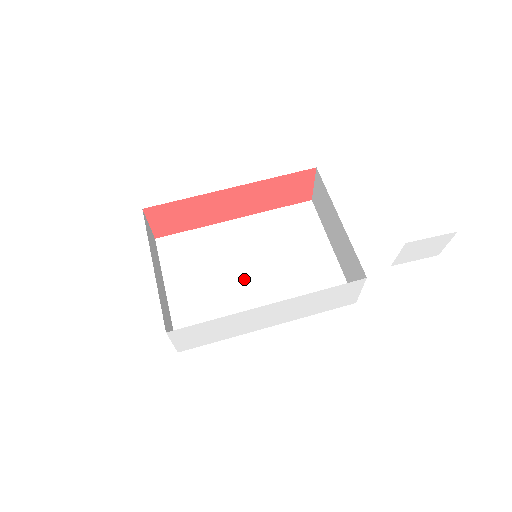
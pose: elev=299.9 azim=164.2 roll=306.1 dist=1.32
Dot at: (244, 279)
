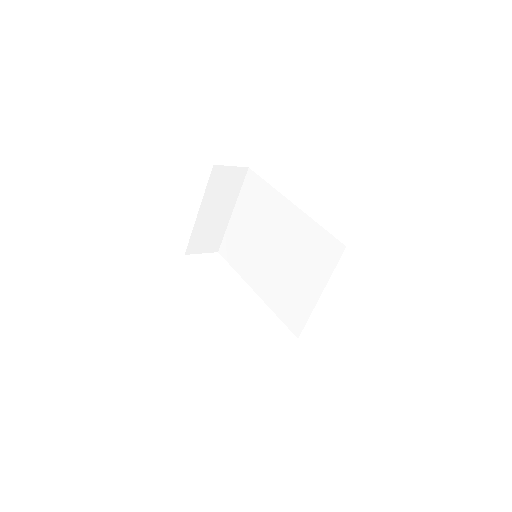
Dot at: (265, 251)
